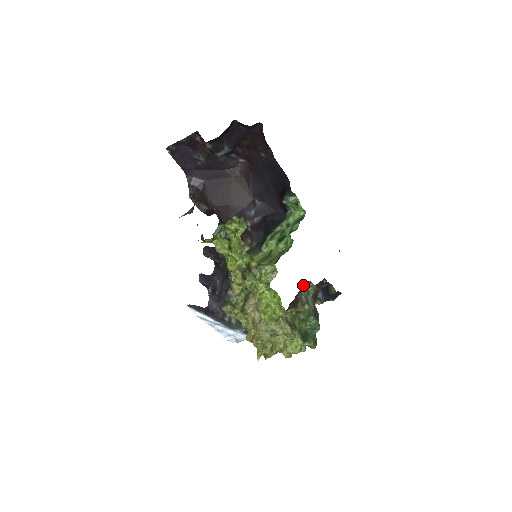
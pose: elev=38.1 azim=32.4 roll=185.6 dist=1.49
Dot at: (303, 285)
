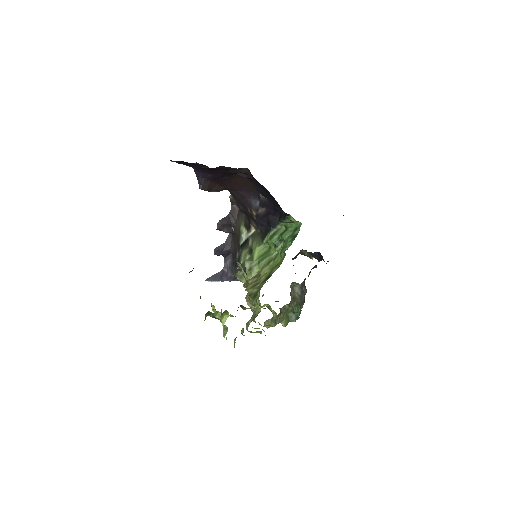
Dot at: (292, 283)
